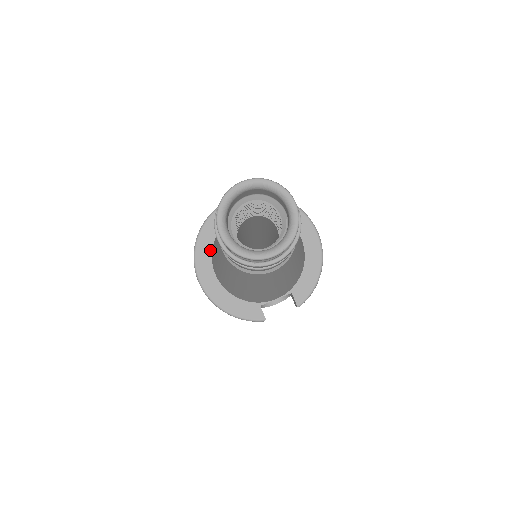
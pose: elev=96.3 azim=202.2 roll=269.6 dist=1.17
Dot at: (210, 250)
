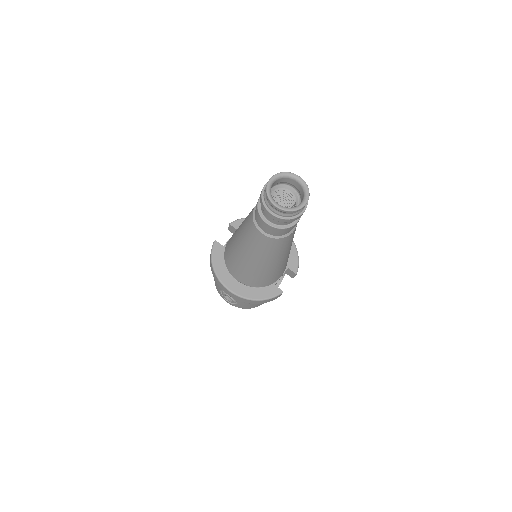
Dot at: (225, 268)
